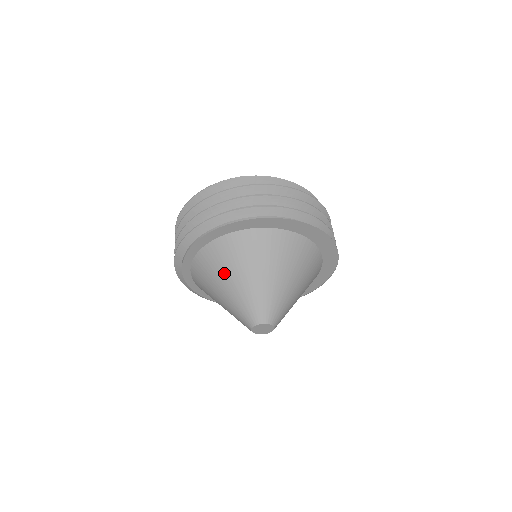
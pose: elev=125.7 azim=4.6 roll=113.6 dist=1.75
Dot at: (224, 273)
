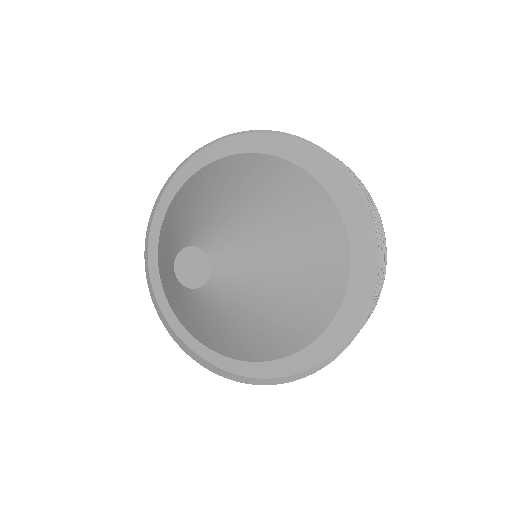
Dot at: (189, 198)
